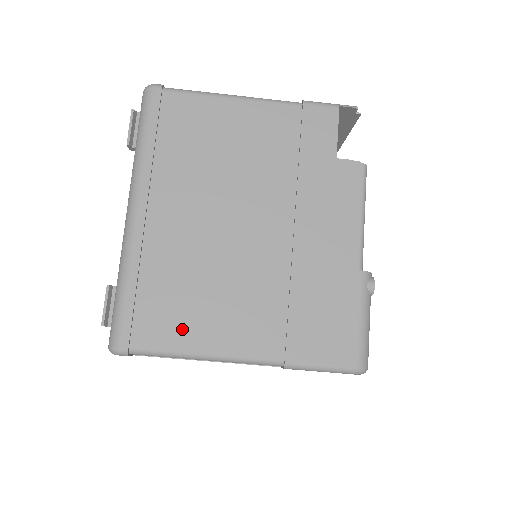
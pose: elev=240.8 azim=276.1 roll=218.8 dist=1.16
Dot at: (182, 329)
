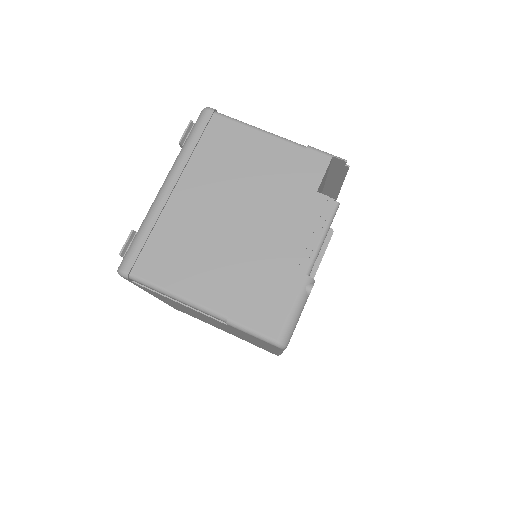
Dot at: (168, 273)
